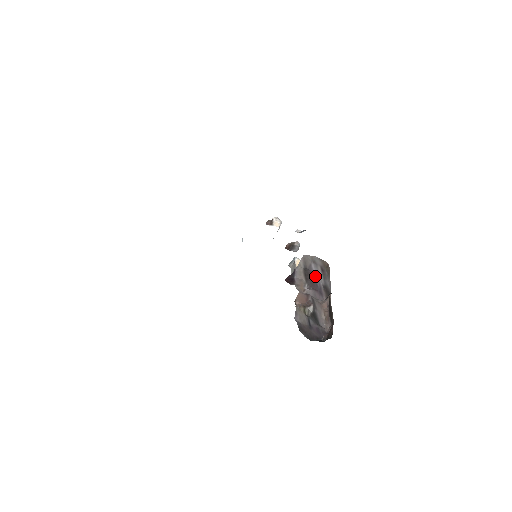
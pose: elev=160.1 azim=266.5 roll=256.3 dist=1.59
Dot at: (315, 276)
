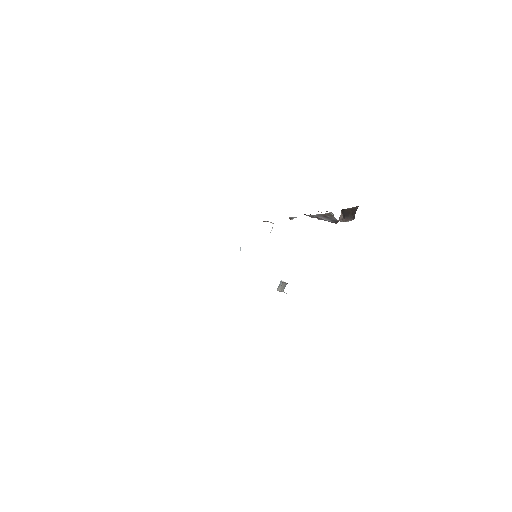
Dot at: occluded
